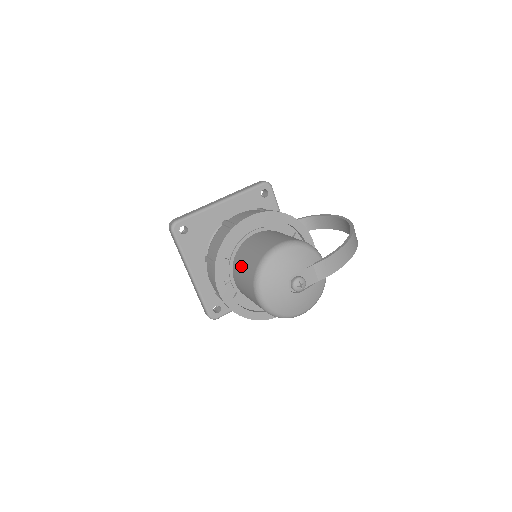
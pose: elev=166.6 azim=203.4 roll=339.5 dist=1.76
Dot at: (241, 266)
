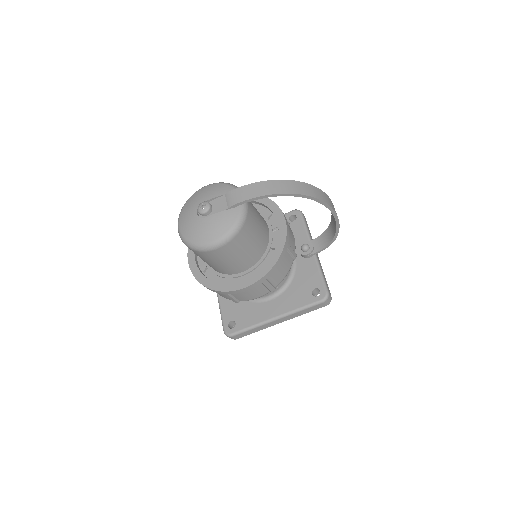
Dot at: occluded
